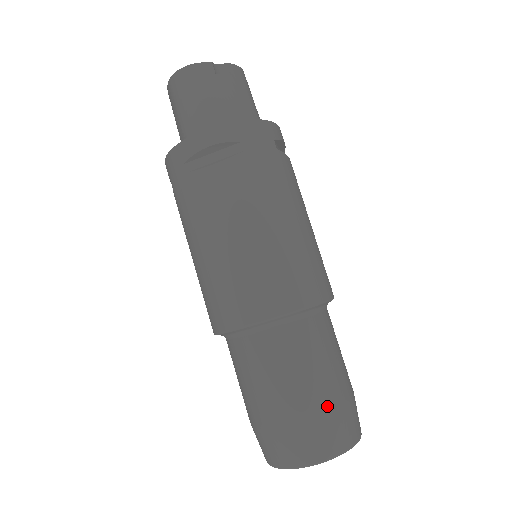
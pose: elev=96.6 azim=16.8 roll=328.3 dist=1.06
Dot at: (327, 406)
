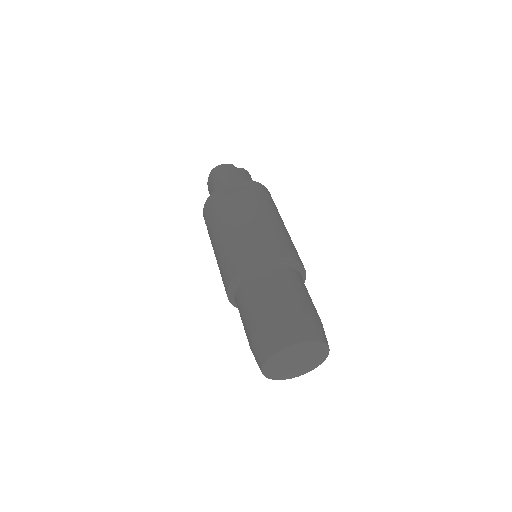
Dot at: (302, 311)
